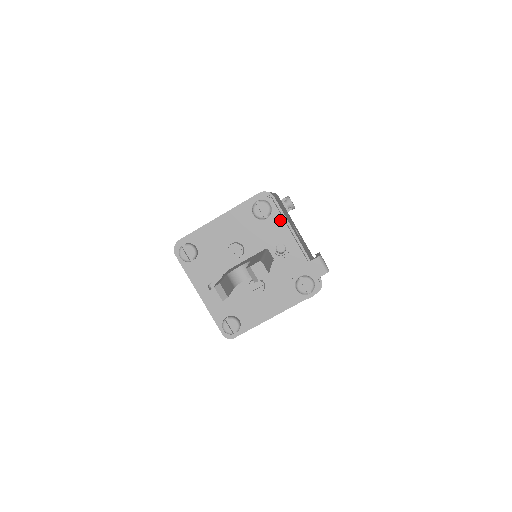
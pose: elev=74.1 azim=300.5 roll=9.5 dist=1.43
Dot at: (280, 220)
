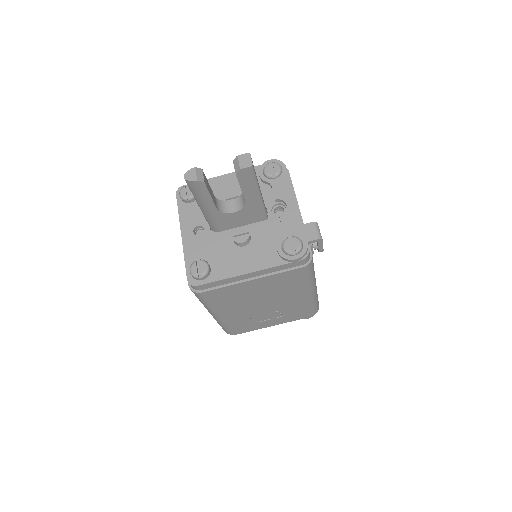
Dot at: (287, 182)
